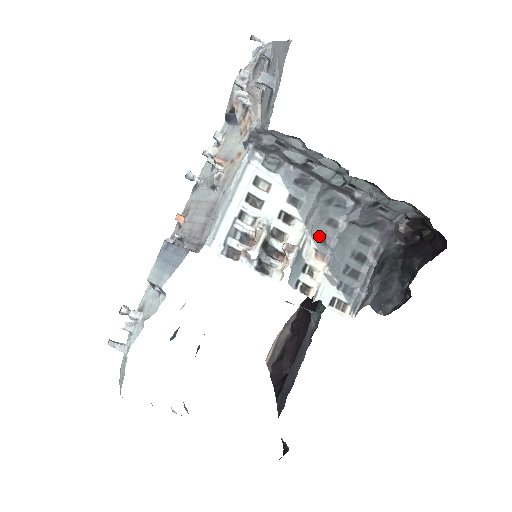
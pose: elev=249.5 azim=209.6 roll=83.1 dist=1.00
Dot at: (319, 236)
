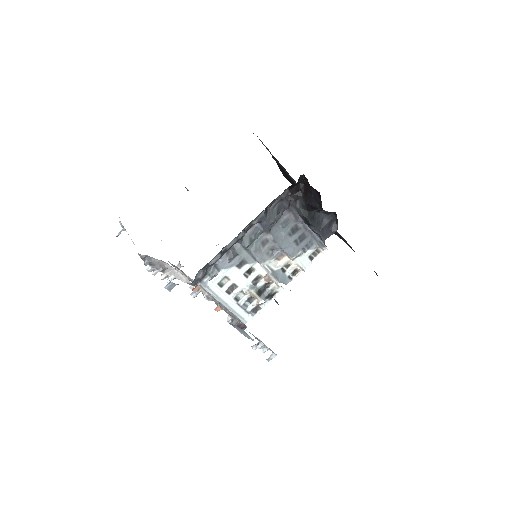
Dot at: (269, 254)
